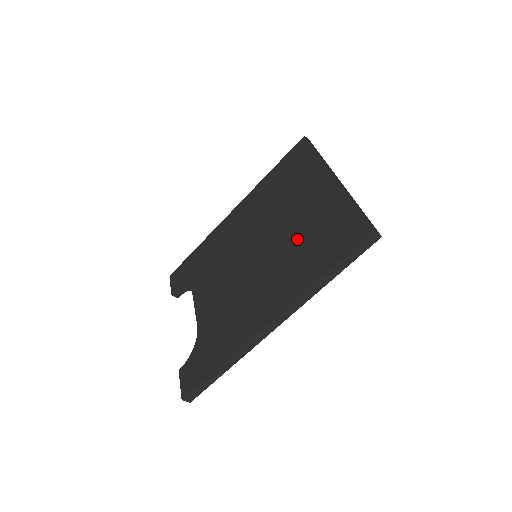
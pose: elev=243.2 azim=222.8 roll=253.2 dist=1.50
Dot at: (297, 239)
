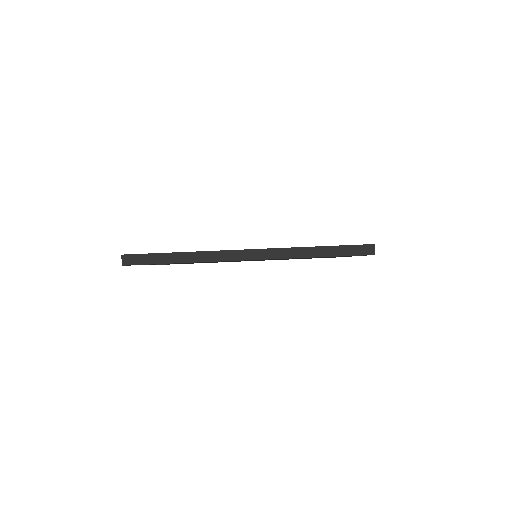
Dot at: occluded
